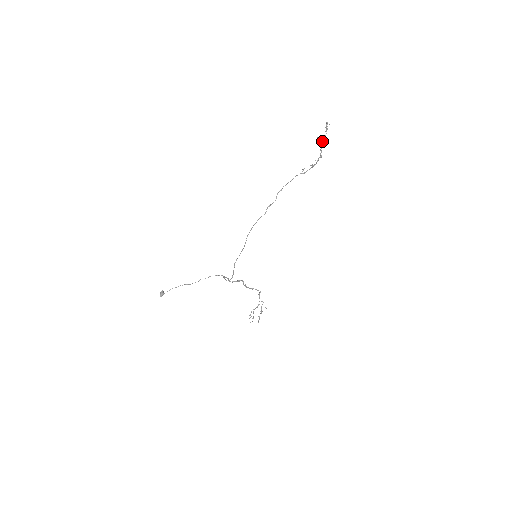
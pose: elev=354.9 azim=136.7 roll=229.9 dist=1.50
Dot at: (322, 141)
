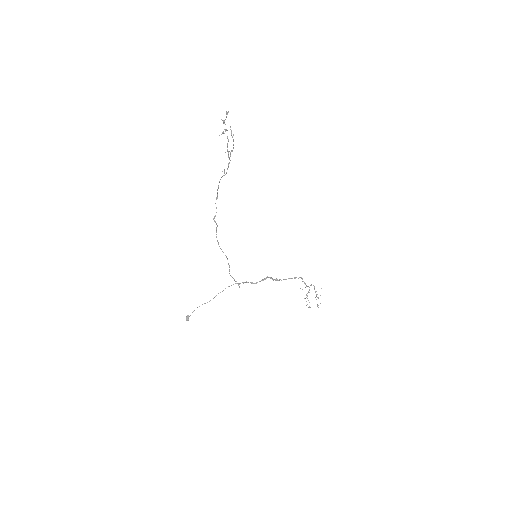
Dot at: (231, 133)
